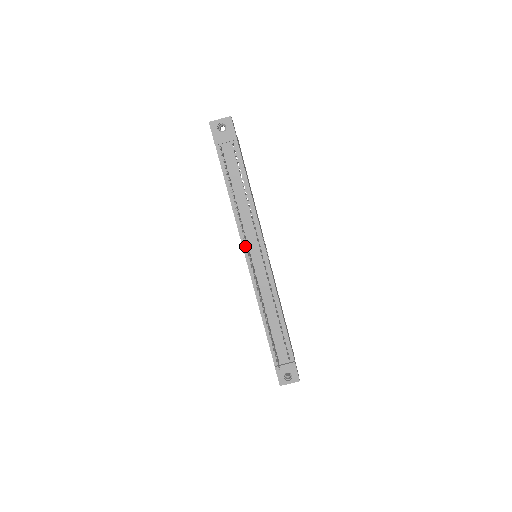
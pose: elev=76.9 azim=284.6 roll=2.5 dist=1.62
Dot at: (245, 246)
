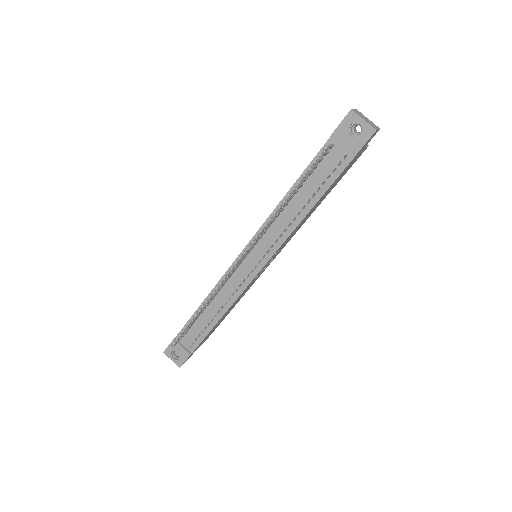
Dot at: (247, 248)
